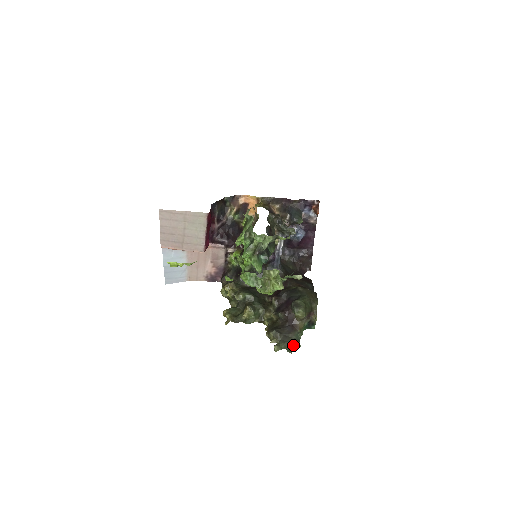
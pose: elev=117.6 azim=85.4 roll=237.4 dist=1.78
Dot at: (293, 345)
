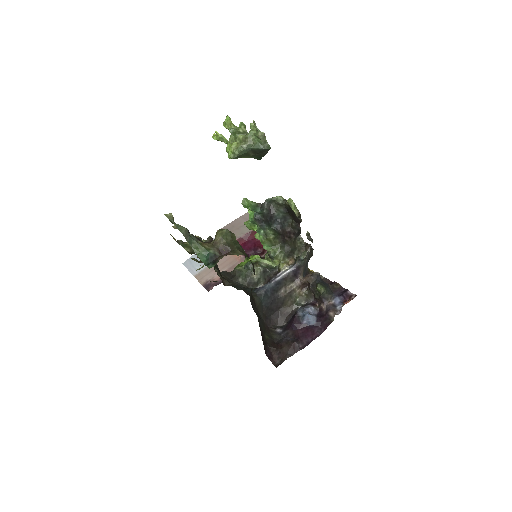
Dot at: occluded
